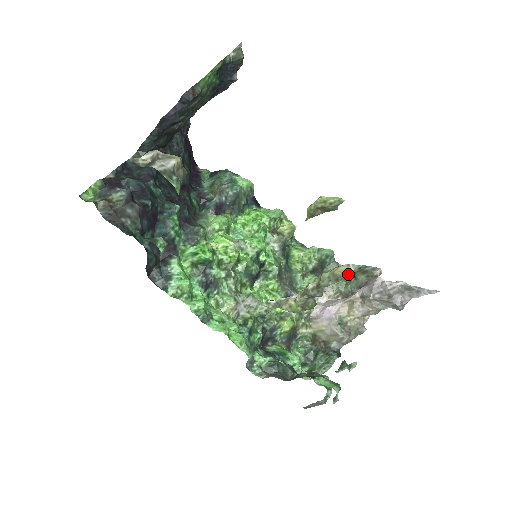
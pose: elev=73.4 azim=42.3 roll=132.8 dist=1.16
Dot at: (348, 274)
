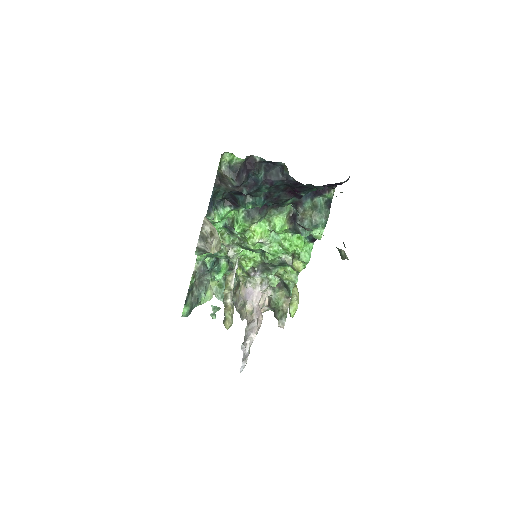
Dot at: (282, 305)
